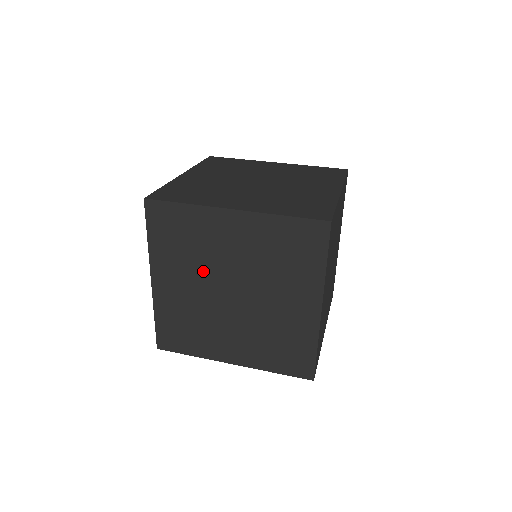
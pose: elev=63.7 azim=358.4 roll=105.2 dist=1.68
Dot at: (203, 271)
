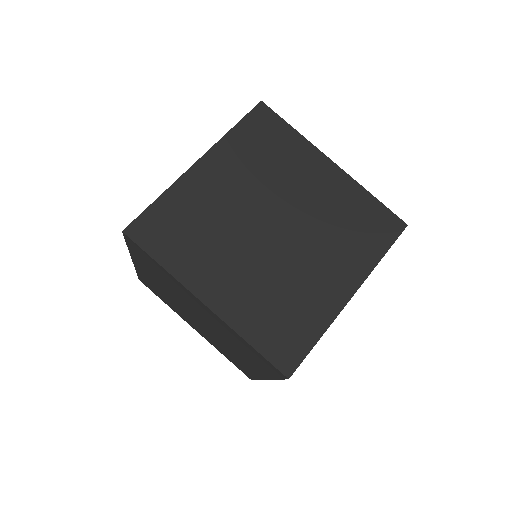
Dot at: (183, 311)
